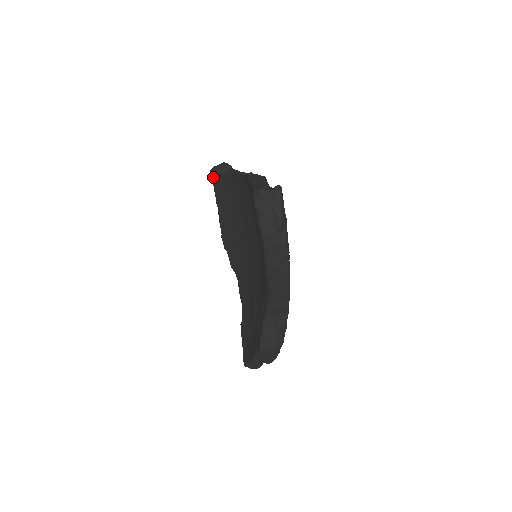
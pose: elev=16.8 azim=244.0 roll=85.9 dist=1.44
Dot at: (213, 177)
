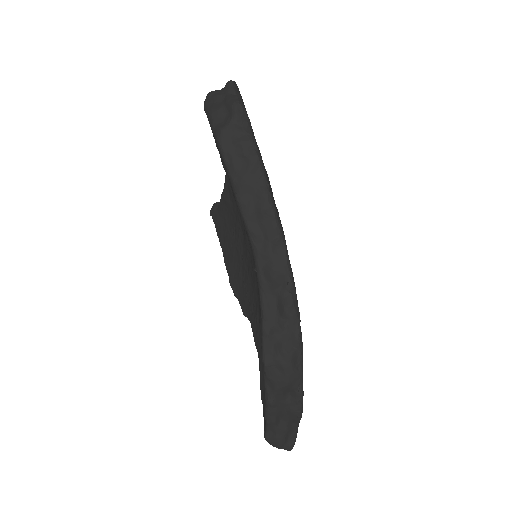
Dot at: (213, 215)
